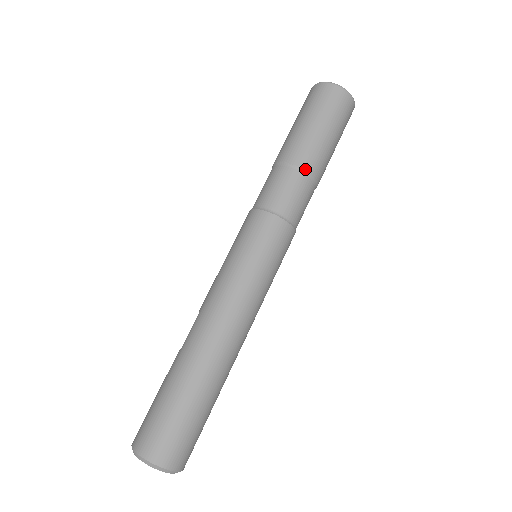
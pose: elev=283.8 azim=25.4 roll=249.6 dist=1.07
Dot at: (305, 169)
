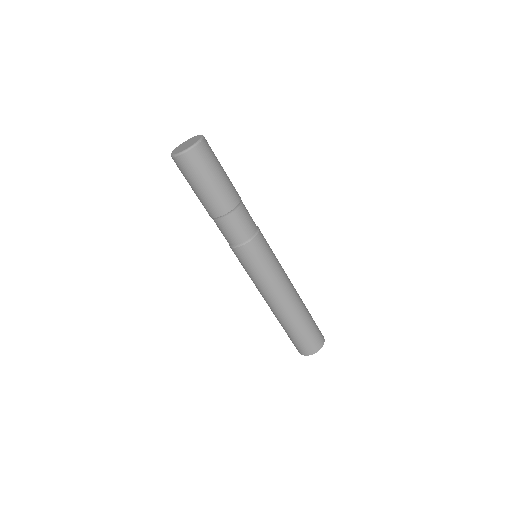
Dot at: (221, 215)
